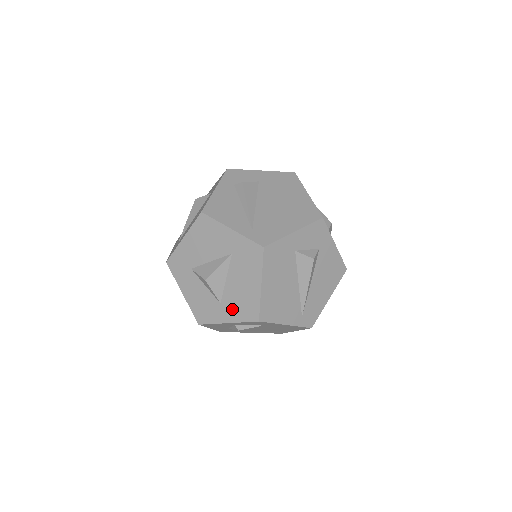
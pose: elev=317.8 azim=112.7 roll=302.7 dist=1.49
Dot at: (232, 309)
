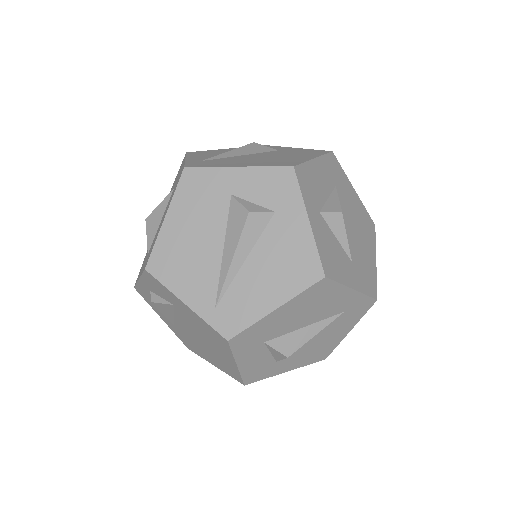
Dot at: occluded
